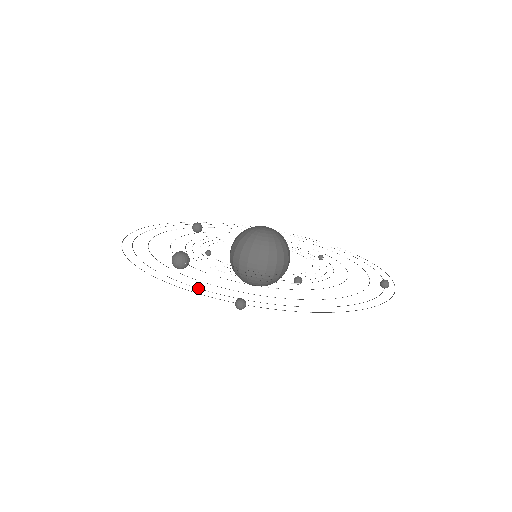
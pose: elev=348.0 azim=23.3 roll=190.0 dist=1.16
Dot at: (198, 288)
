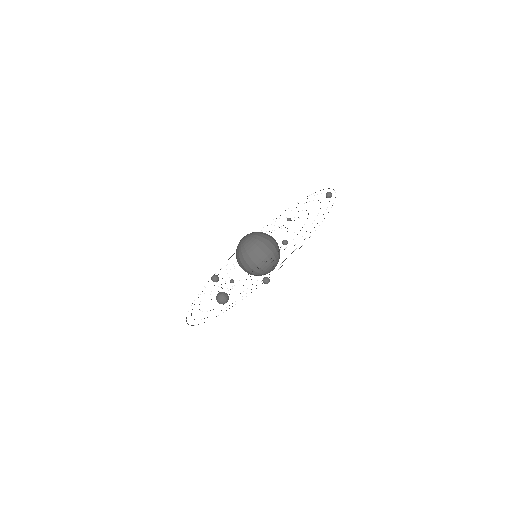
Dot at: occluded
